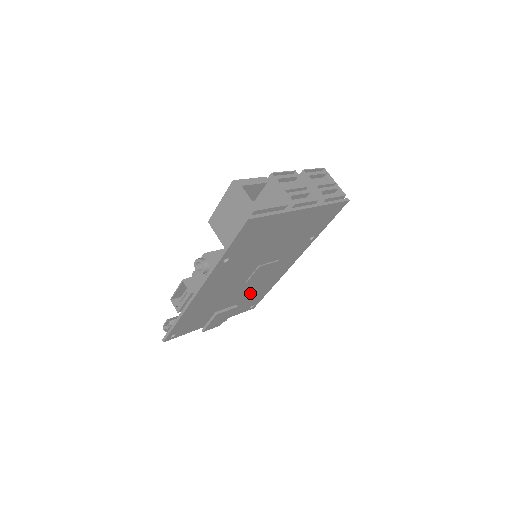
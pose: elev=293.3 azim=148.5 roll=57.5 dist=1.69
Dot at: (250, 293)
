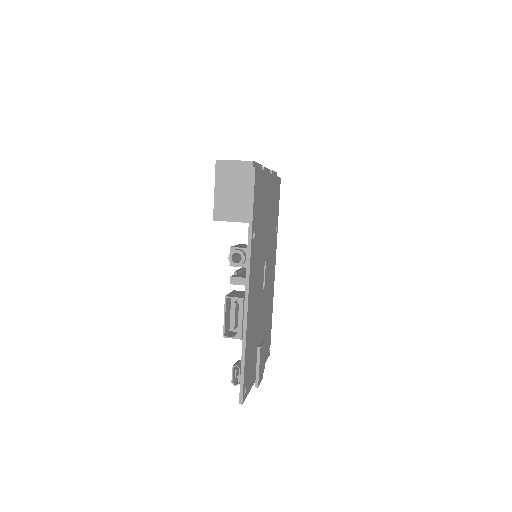
Dot at: (266, 318)
